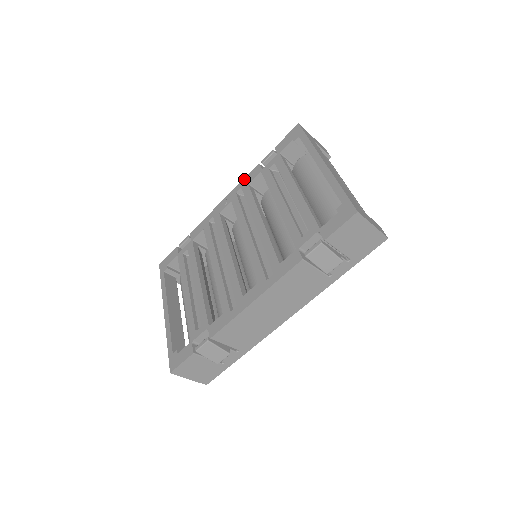
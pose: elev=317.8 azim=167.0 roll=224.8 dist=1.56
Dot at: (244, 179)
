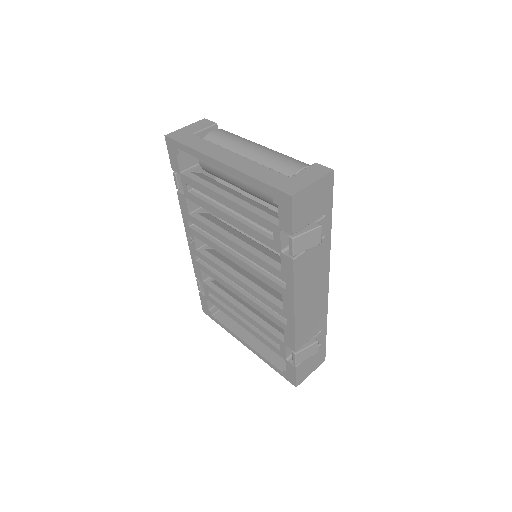
Dot at: (181, 212)
